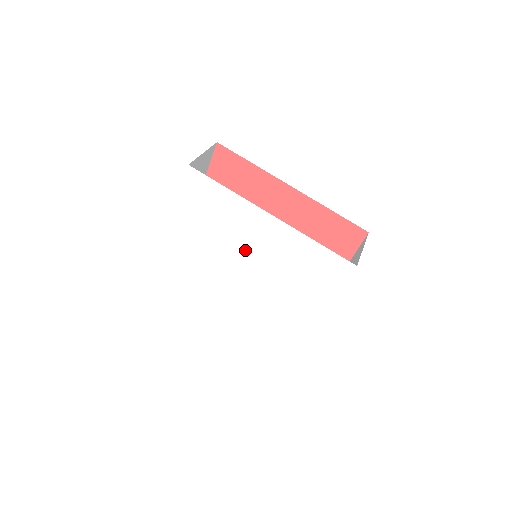
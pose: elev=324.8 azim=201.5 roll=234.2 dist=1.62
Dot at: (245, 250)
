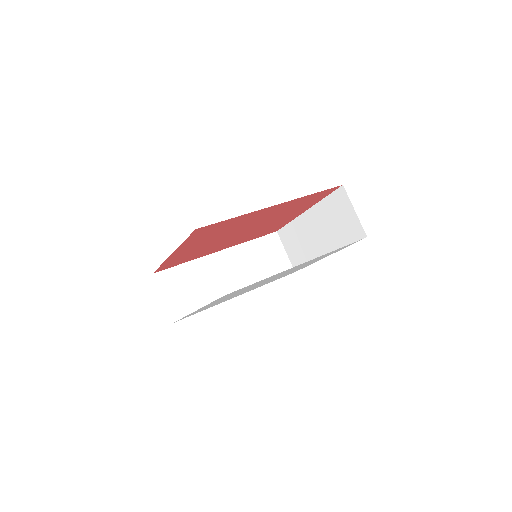
Dot at: occluded
